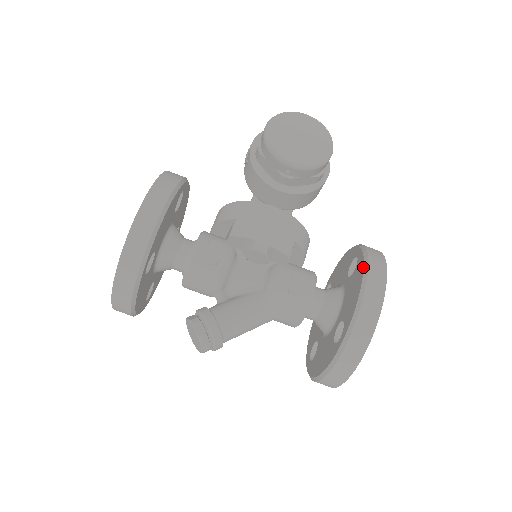
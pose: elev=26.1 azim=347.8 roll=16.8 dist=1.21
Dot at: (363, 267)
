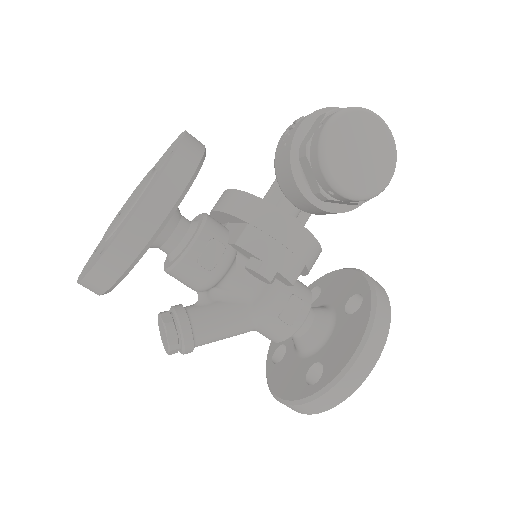
Dot at: (366, 325)
